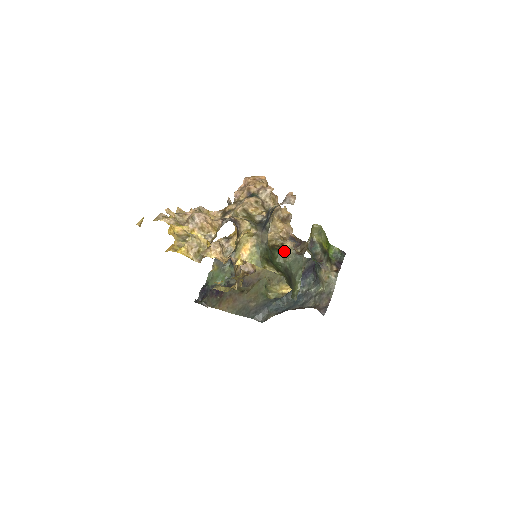
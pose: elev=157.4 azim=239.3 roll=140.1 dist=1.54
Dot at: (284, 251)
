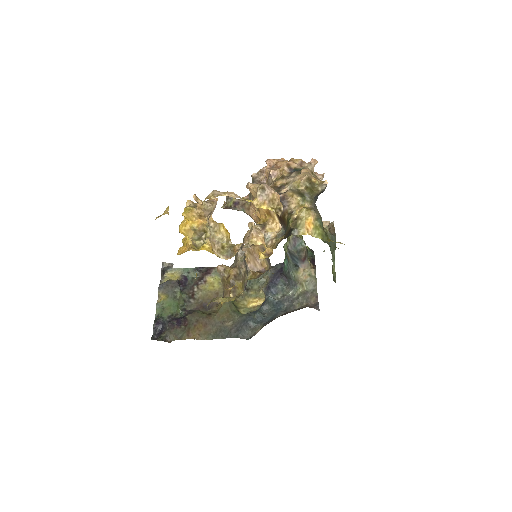
Dot at: occluded
